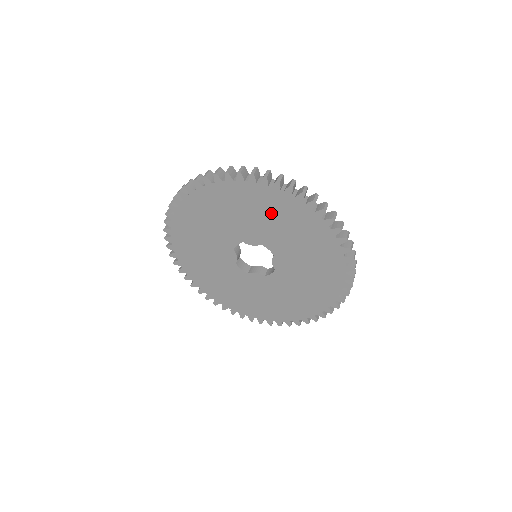
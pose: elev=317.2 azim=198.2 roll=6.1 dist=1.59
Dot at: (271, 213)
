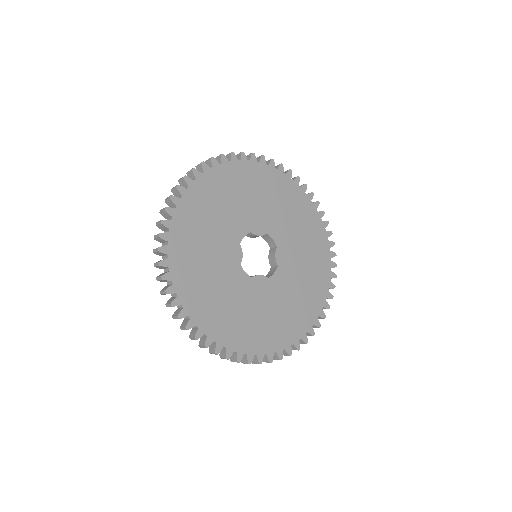
Dot at: (276, 196)
